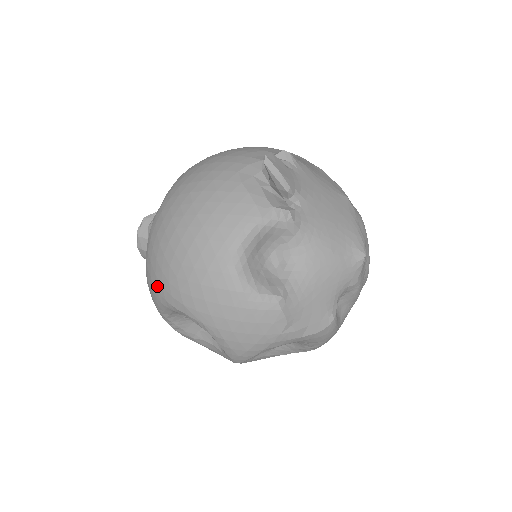
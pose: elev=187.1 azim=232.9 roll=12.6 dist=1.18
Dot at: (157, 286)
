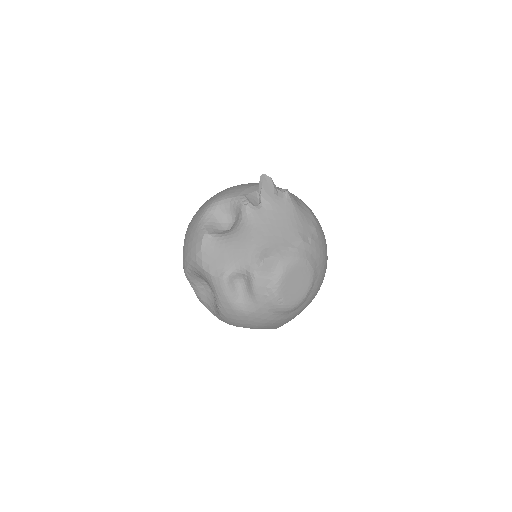
Dot at: occluded
